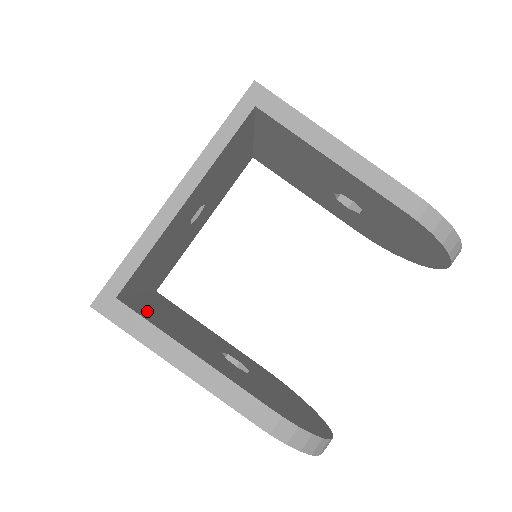
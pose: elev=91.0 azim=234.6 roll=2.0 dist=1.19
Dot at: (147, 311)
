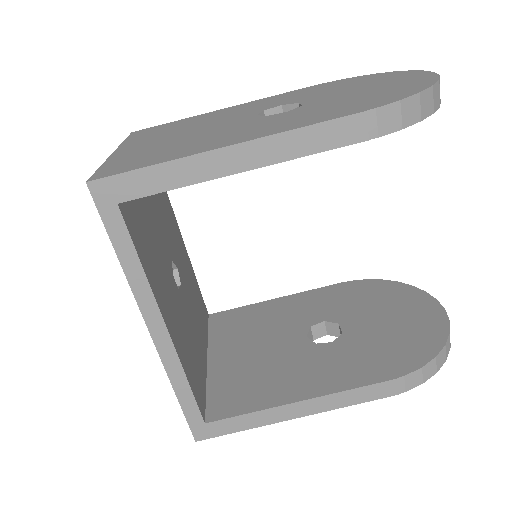
Dot at: (231, 391)
